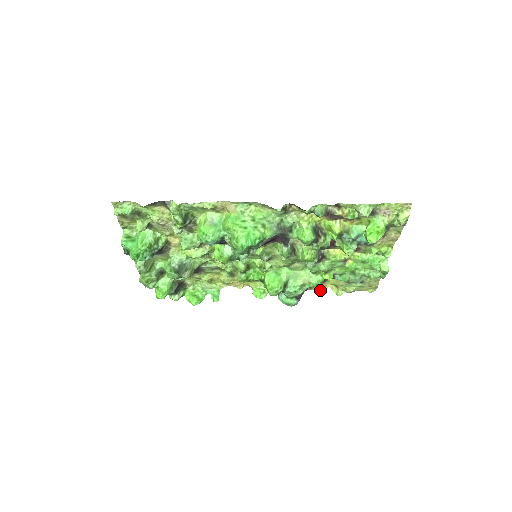
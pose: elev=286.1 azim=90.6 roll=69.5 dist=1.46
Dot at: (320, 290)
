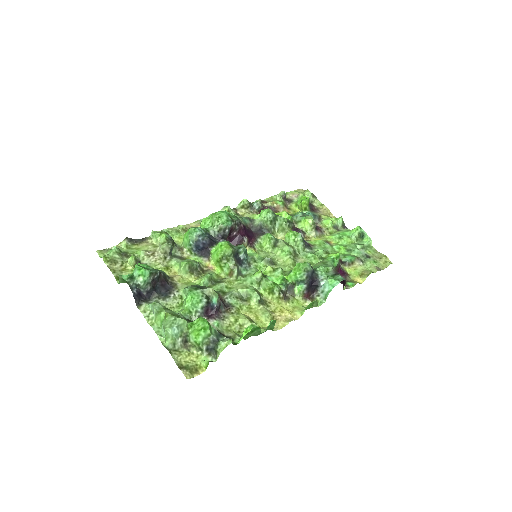
Dot at: (356, 283)
